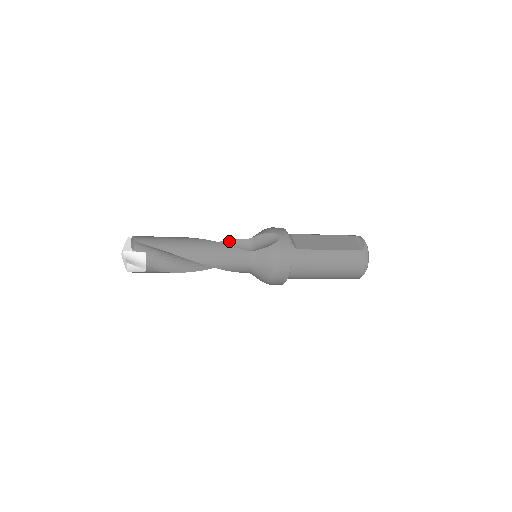
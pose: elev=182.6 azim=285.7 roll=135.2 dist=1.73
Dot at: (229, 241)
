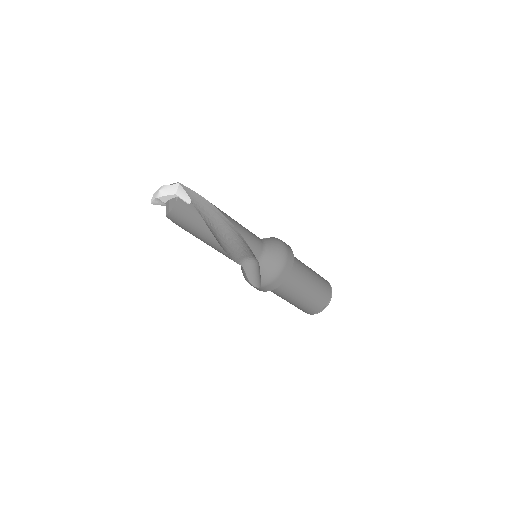
Dot at: occluded
